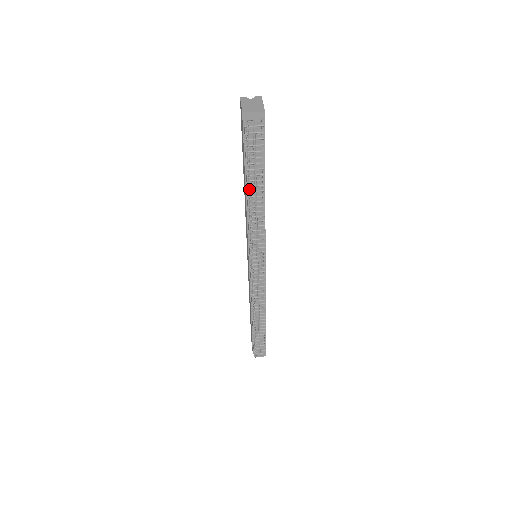
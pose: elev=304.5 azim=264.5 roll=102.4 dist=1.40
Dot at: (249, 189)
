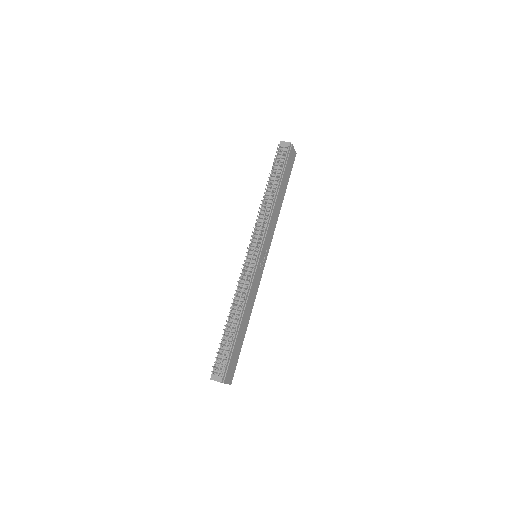
Dot at: (267, 181)
